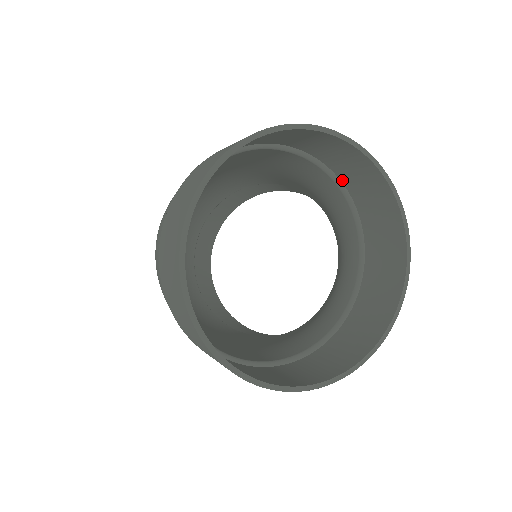
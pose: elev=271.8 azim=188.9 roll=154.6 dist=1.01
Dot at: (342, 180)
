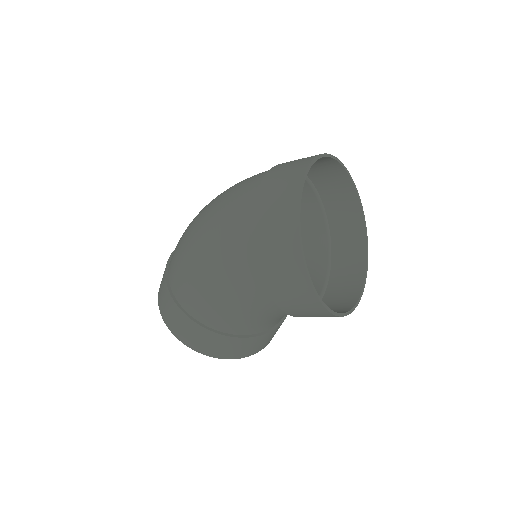
Dot at: (333, 245)
